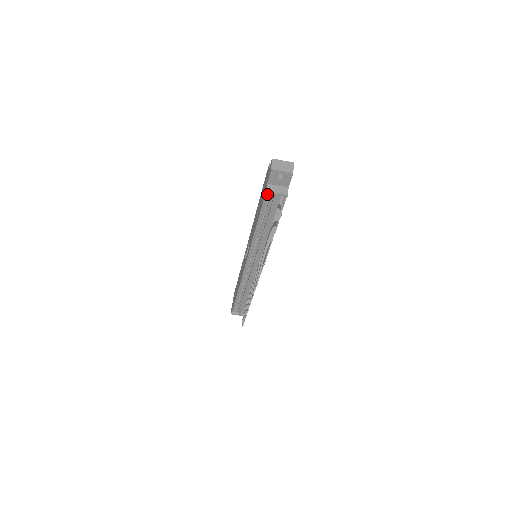
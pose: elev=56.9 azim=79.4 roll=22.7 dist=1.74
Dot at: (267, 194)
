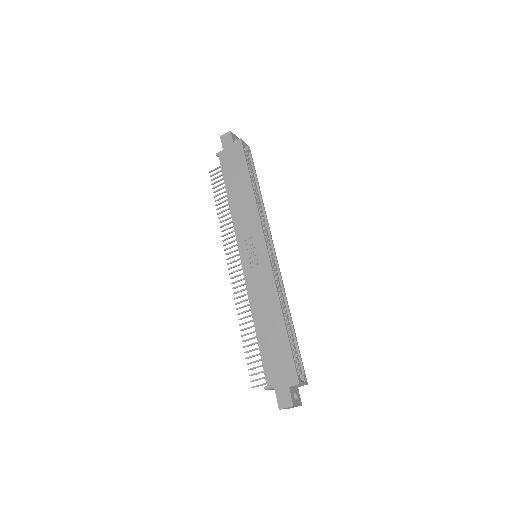
Dot at: (267, 381)
